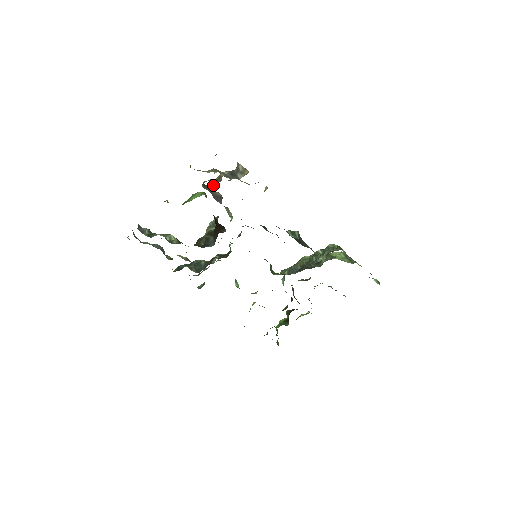
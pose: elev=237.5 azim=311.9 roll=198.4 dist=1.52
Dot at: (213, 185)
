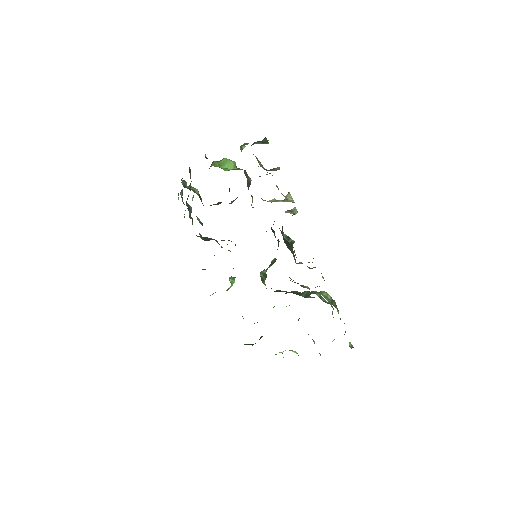
Dot at: occluded
